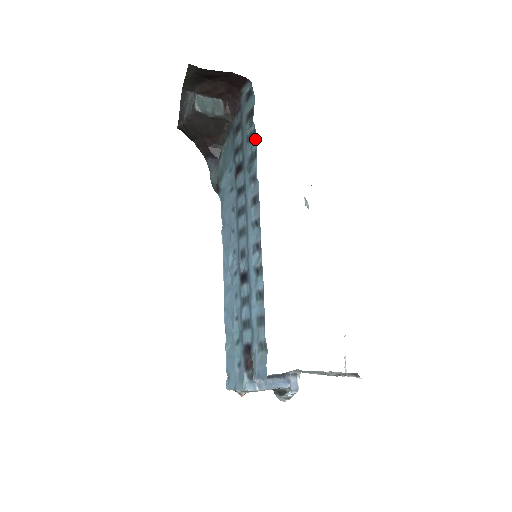
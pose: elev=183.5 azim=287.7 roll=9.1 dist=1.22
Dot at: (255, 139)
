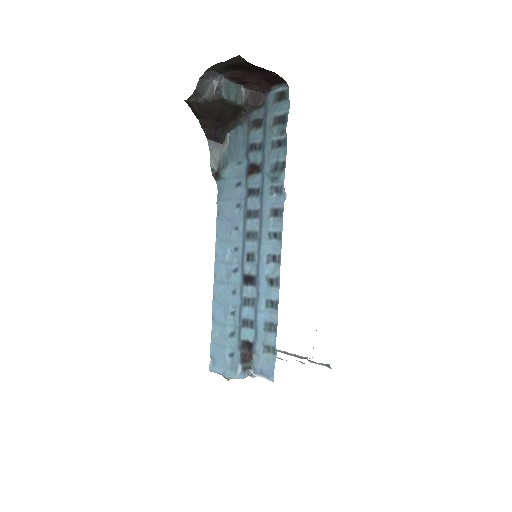
Dot at: (285, 150)
